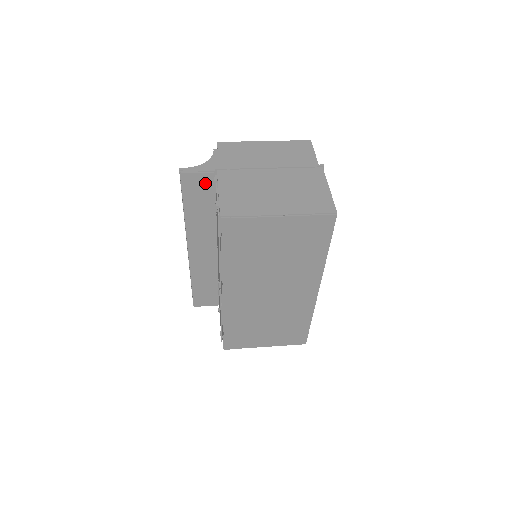
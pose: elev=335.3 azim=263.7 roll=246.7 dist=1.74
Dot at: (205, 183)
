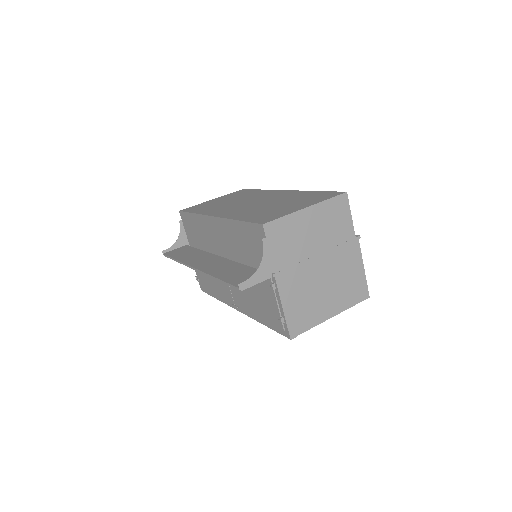
Dot at: occluded
